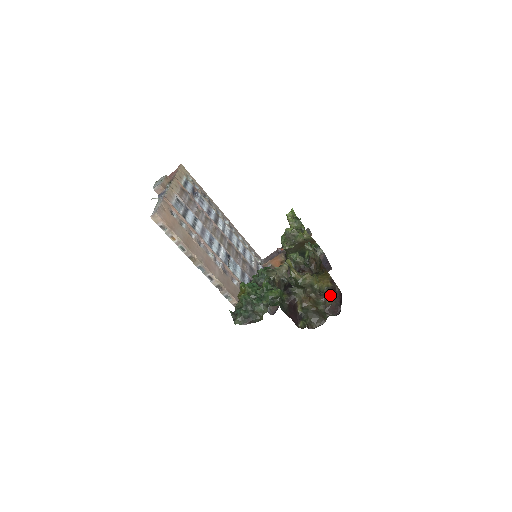
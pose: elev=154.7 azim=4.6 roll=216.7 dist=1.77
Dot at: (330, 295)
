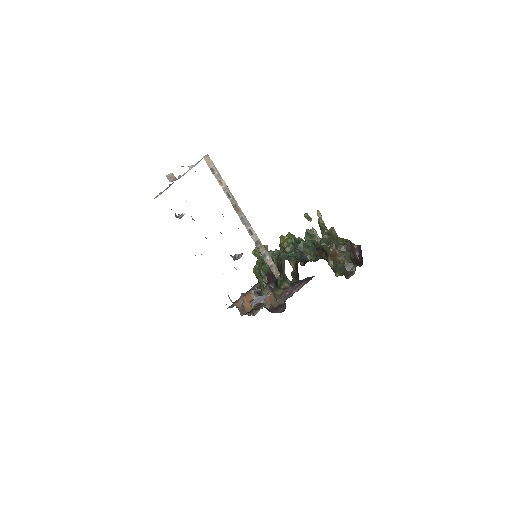
Dot at: (351, 249)
